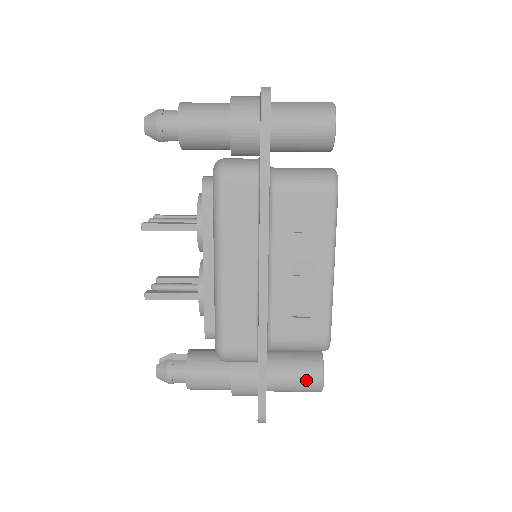
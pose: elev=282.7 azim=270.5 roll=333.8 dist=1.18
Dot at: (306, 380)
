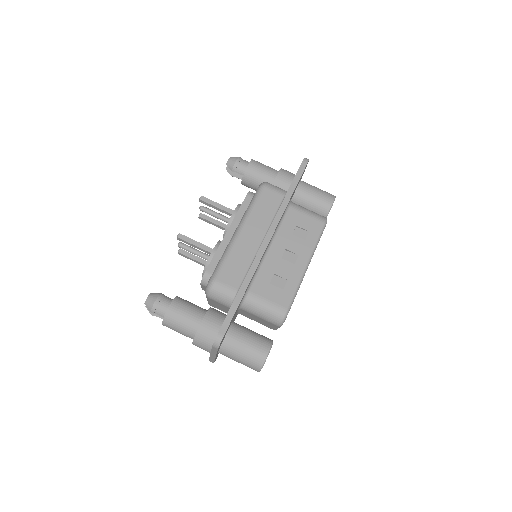
Dot at: (256, 347)
